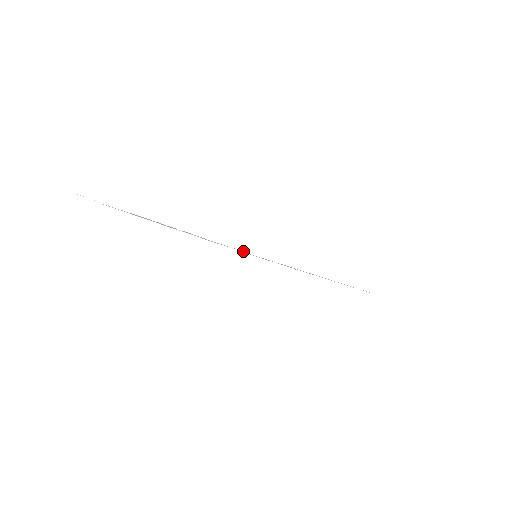
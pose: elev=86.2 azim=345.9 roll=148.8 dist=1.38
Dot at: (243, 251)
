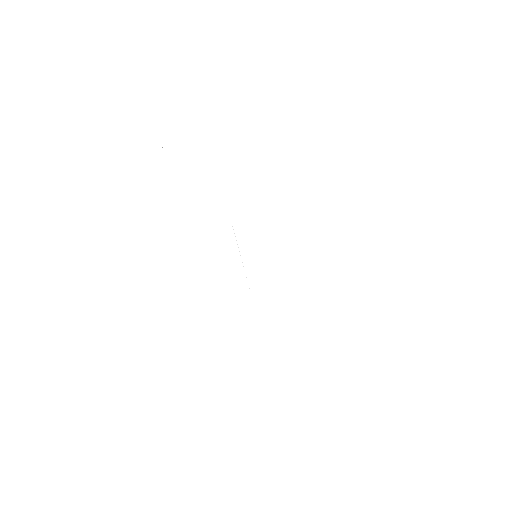
Dot at: occluded
